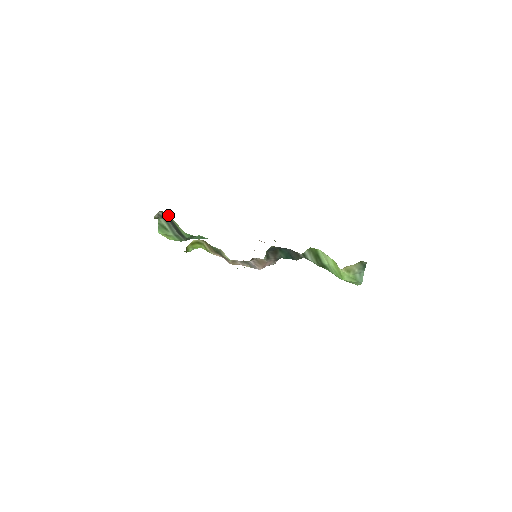
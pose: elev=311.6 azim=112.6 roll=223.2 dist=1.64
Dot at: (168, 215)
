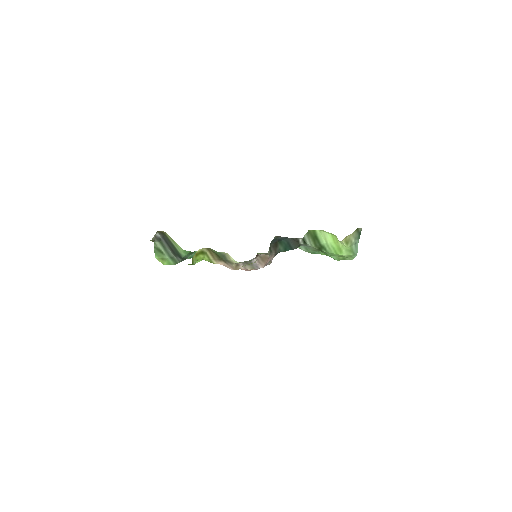
Dot at: (165, 235)
